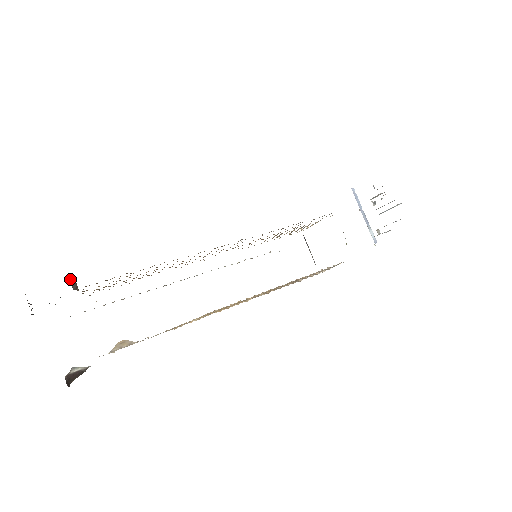
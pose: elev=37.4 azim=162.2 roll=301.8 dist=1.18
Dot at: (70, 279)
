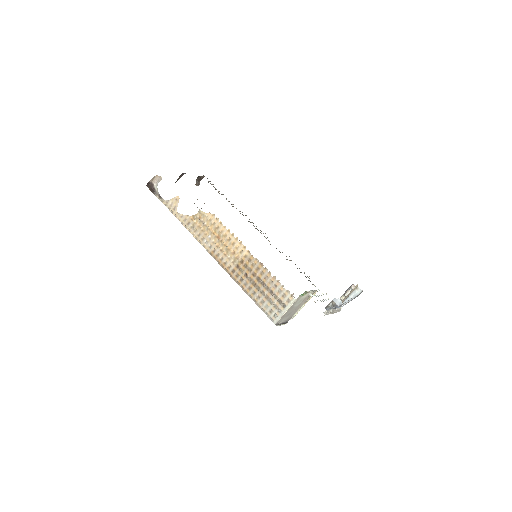
Dot at: (199, 182)
